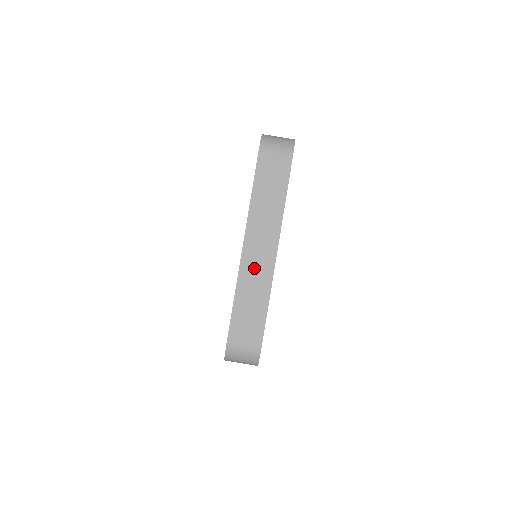
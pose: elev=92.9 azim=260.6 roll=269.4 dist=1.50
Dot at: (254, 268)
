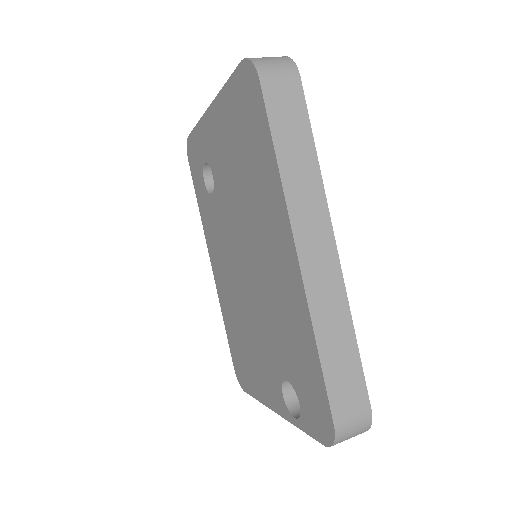
Dot at: occluded
